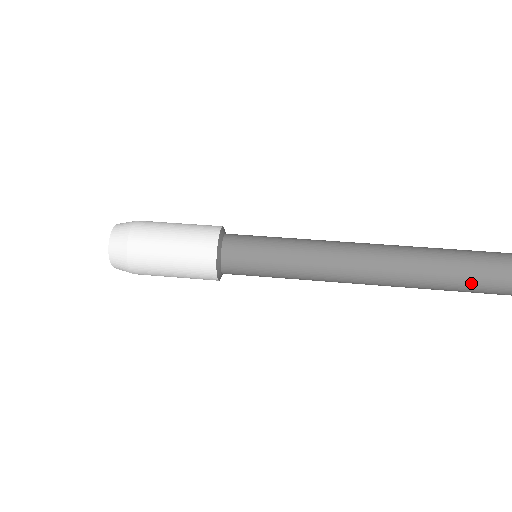
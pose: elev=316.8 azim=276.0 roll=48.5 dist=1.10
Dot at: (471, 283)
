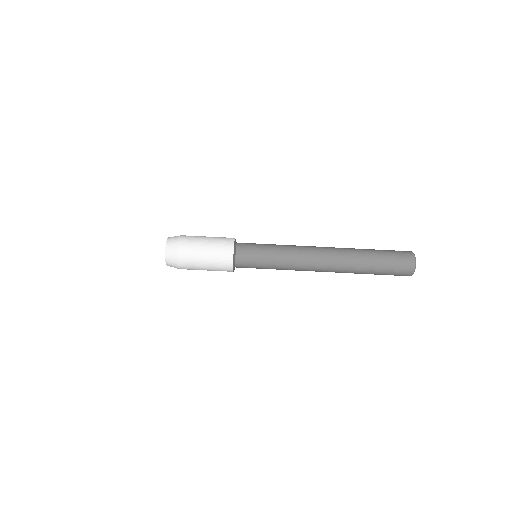
Dot at: occluded
